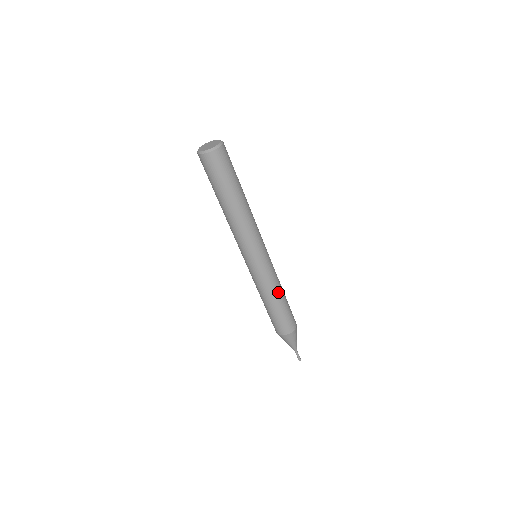
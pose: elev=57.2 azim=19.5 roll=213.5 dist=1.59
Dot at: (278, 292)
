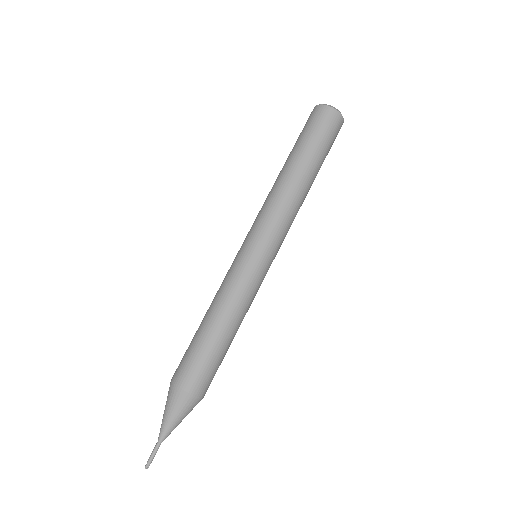
Dot at: (223, 311)
